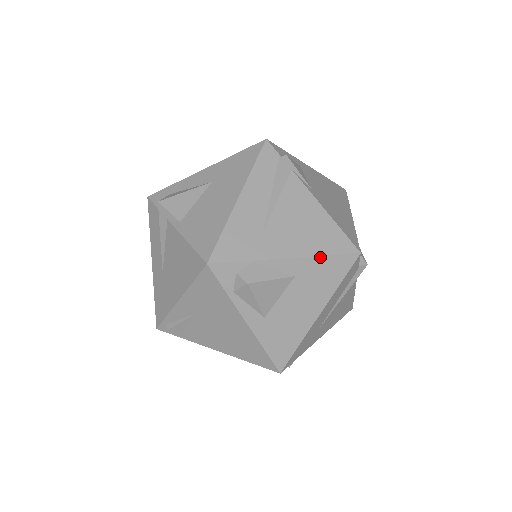
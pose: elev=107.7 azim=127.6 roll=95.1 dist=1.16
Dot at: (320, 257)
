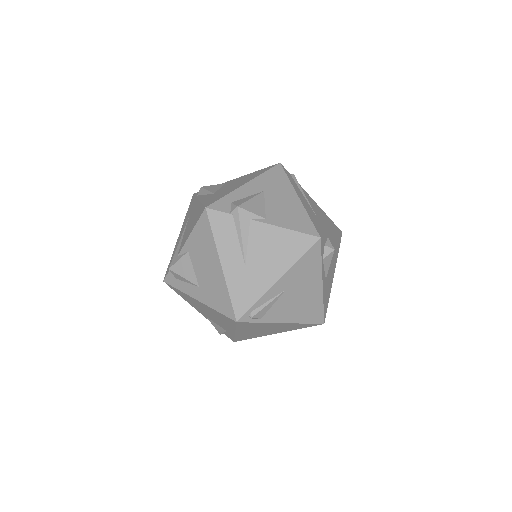
Dot at: (337, 235)
